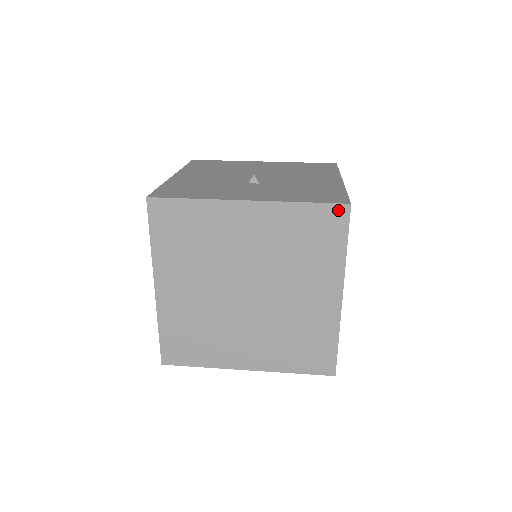
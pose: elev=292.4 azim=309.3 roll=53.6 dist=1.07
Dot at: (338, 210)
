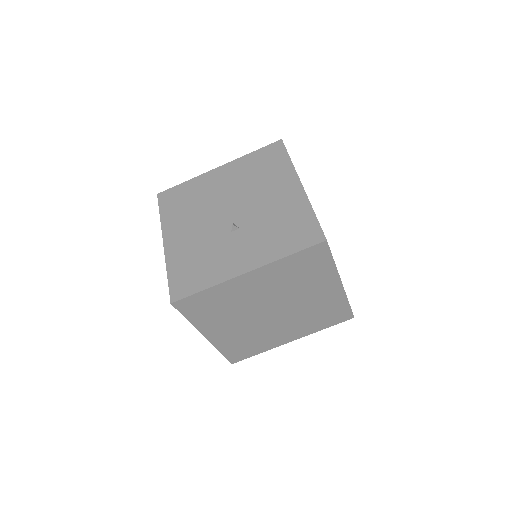
Dot at: (318, 247)
